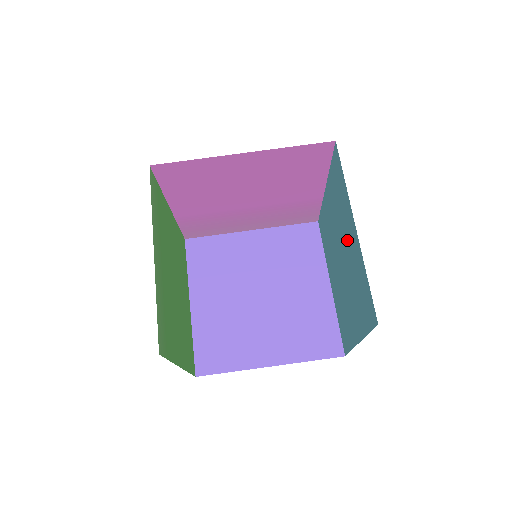
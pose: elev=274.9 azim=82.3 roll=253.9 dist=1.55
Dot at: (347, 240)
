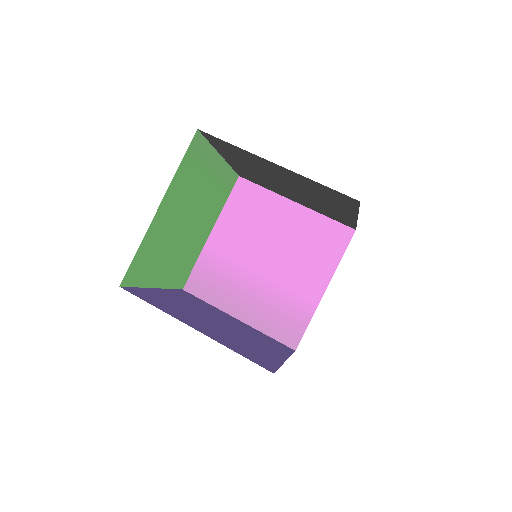
Dot at: occluded
